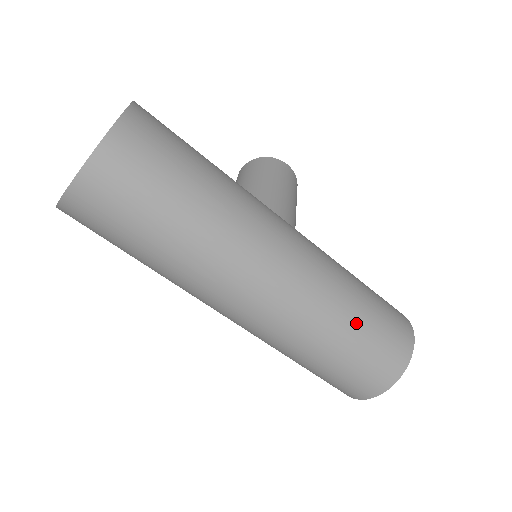
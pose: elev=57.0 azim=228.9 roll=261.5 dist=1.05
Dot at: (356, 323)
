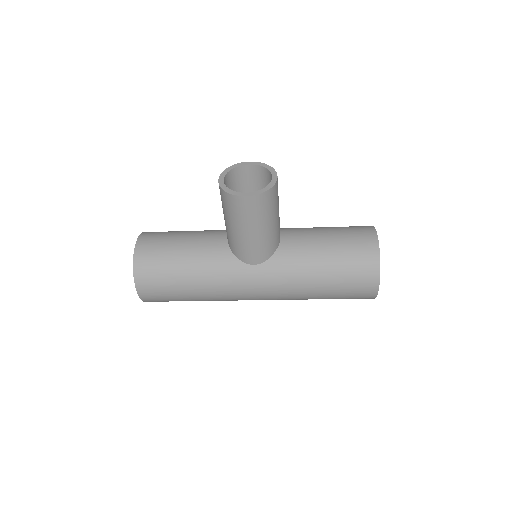
Dot at: occluded
